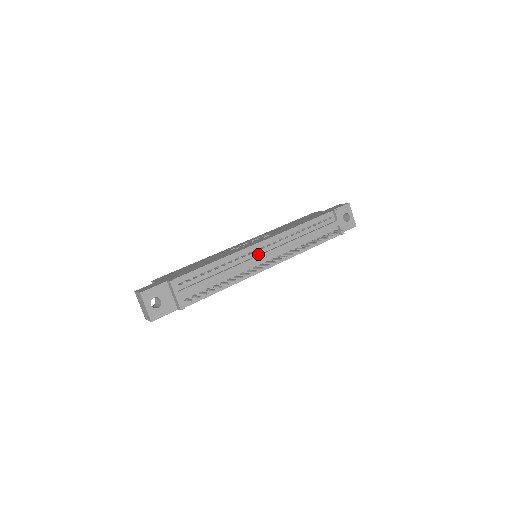
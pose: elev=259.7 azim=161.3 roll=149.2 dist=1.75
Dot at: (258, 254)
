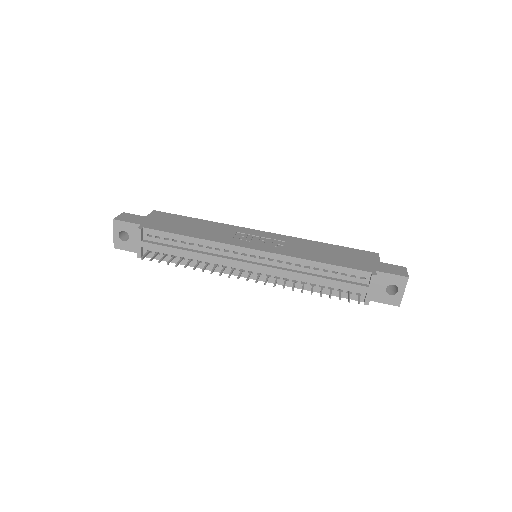
Dot at: (244, 259)
